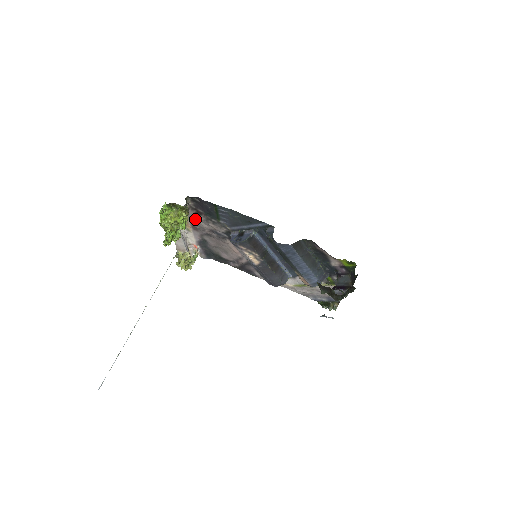
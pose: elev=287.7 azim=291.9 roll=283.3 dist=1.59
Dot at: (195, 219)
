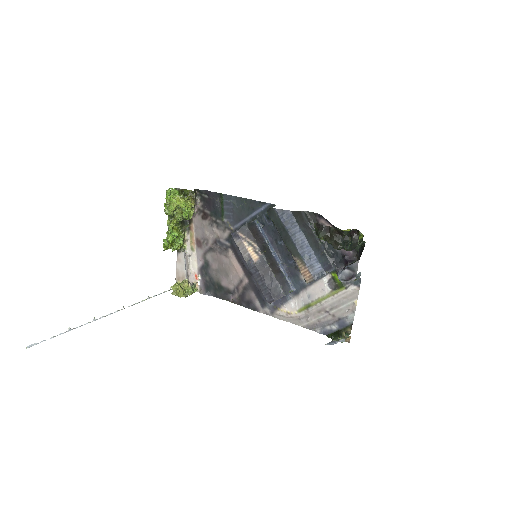
Dot at: (201, 227)
